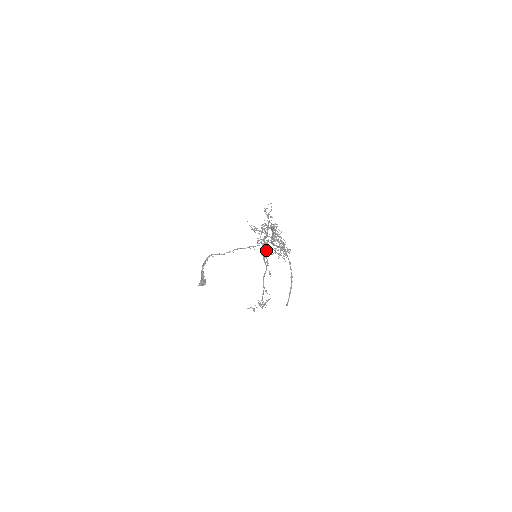
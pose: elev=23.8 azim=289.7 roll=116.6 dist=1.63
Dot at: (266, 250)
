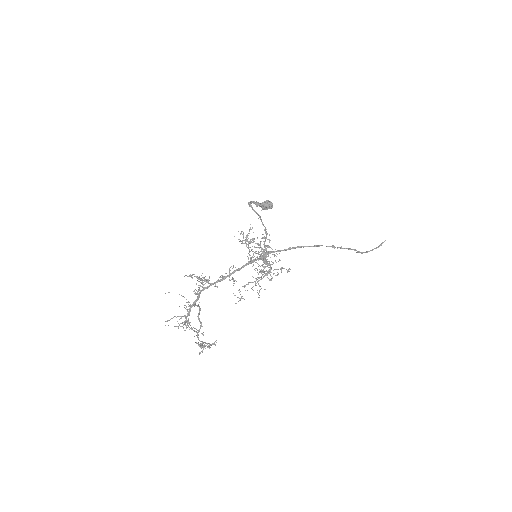
Dot at: (187, 321)
